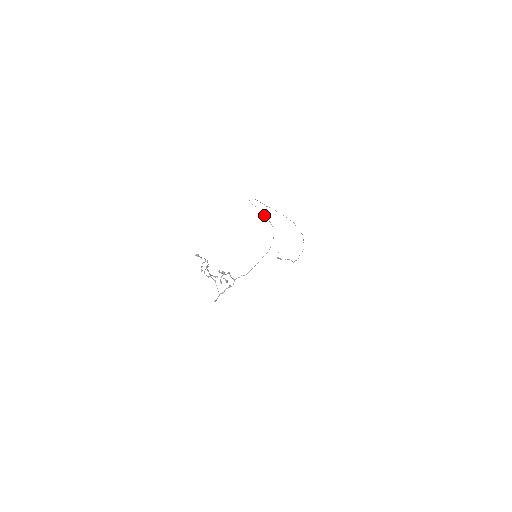
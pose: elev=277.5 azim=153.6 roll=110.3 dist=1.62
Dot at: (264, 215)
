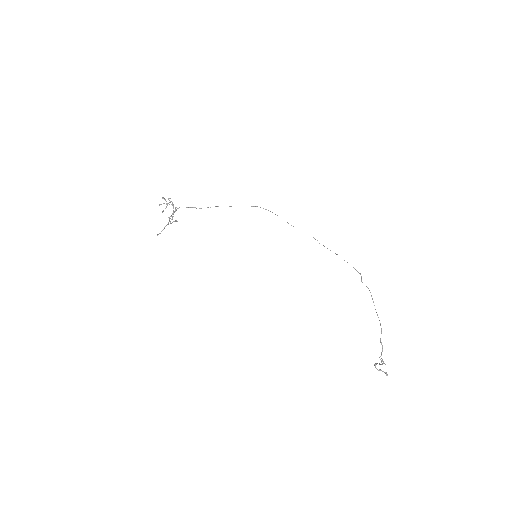
Dot at: occluded
